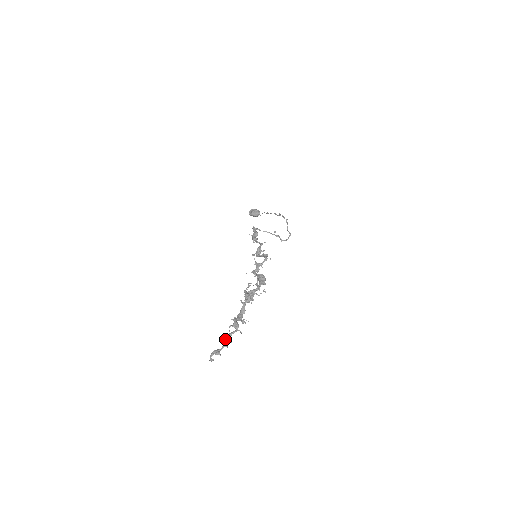
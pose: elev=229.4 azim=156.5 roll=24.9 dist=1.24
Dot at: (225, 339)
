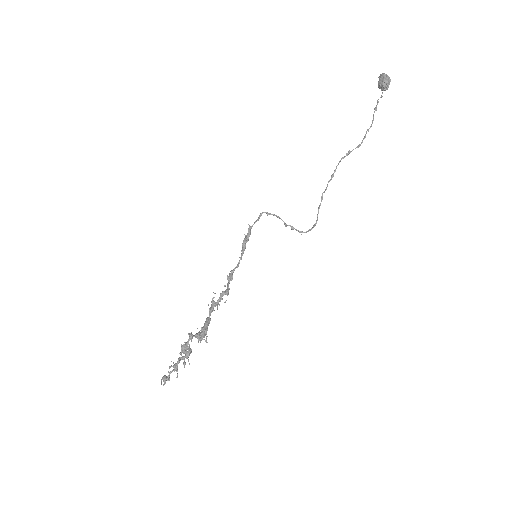
Dot at: (169, 373)
